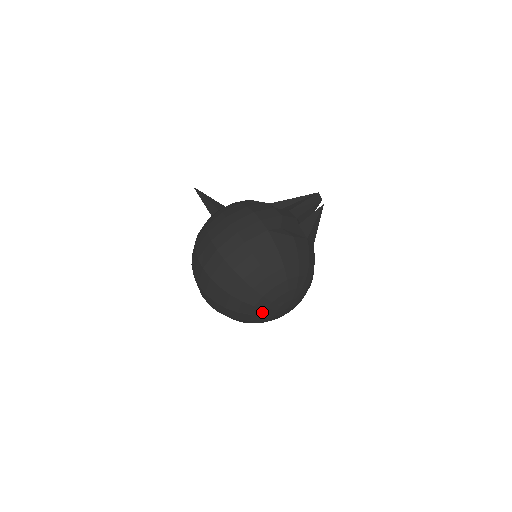
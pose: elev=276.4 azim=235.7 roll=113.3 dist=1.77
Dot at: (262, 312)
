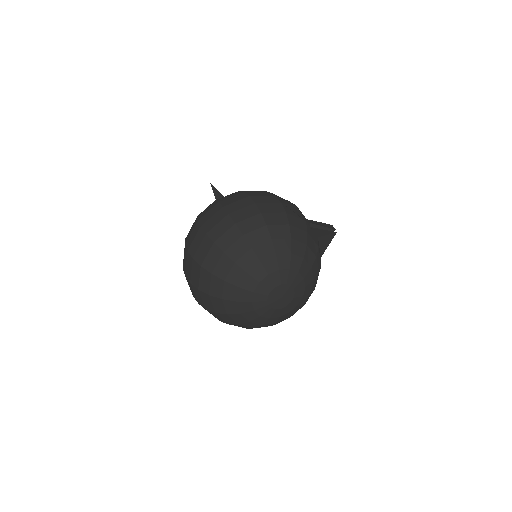
Dot at: (253, 287)
